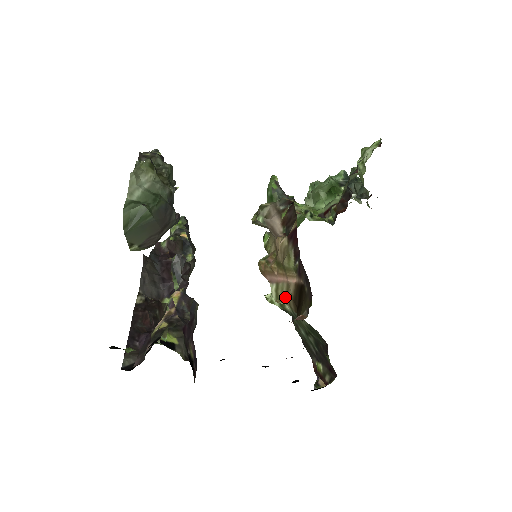
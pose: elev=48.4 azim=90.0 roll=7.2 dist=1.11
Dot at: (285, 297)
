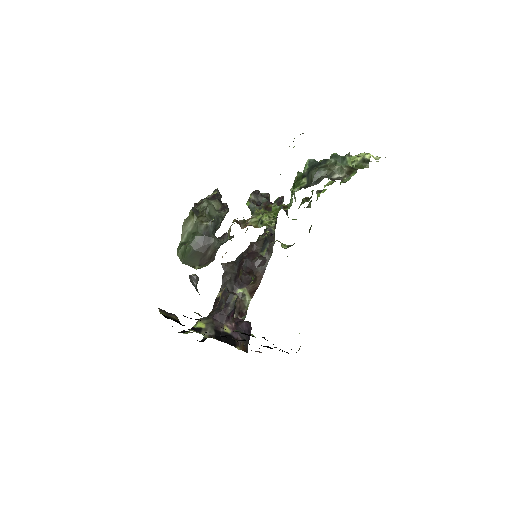
Dot at: occluded
